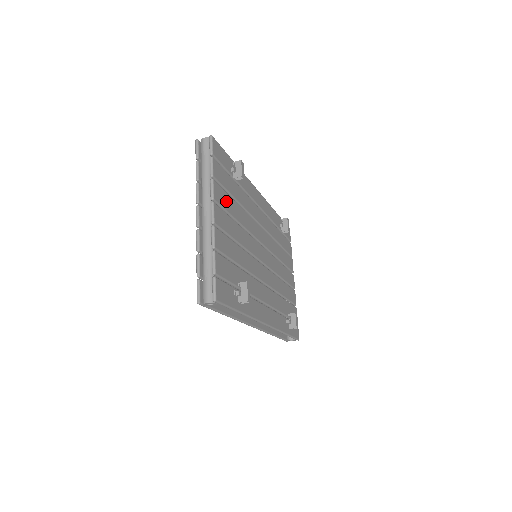
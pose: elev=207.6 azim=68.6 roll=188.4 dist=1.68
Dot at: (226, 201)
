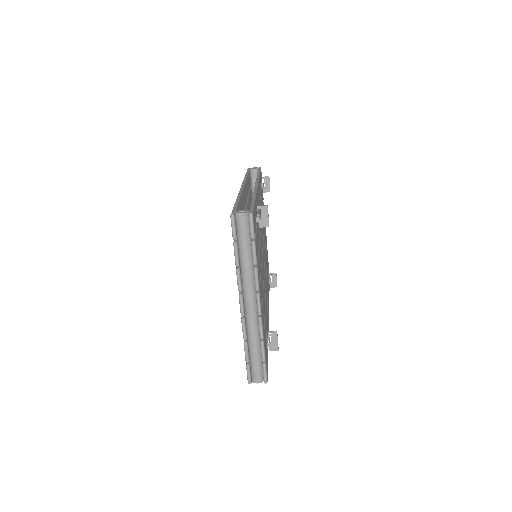
Dot at: (259, 267)
